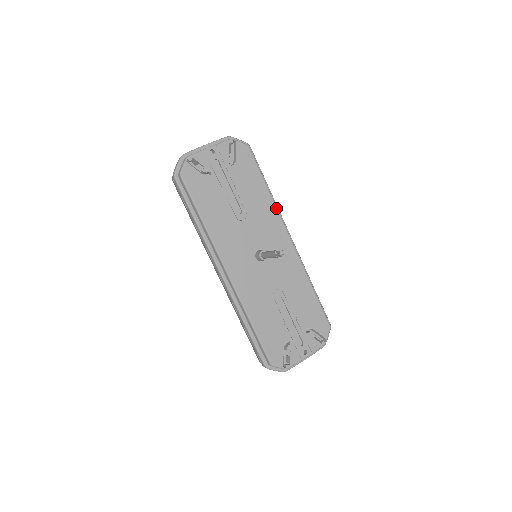
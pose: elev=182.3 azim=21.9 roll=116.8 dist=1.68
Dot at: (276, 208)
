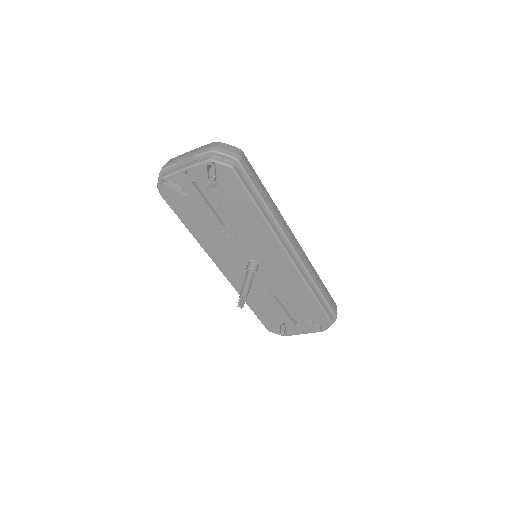
Dot at: (270, 229)
